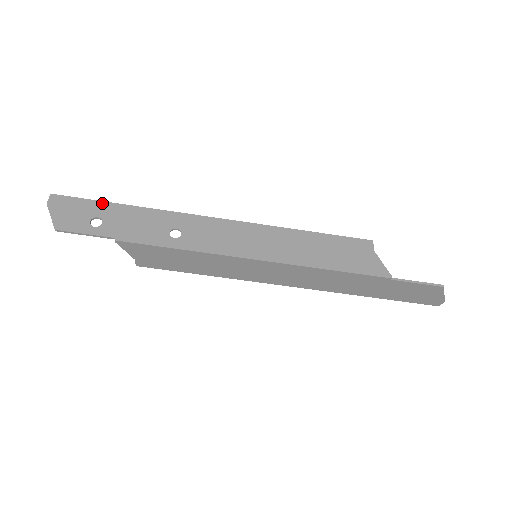
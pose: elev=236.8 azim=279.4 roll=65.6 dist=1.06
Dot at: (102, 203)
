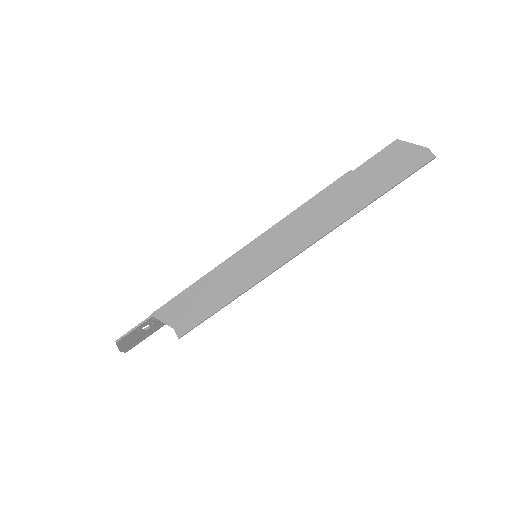
Dot at: (155, 328)
